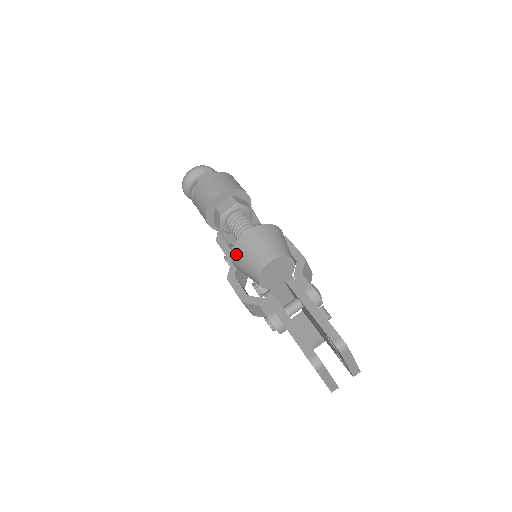
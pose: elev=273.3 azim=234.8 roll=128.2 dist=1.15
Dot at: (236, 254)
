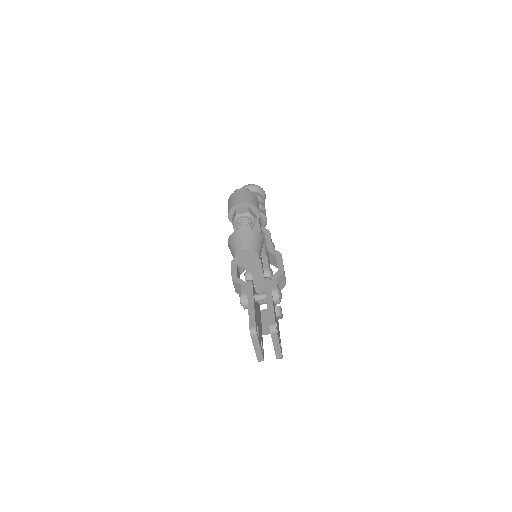
Dot at: (231, 238)
